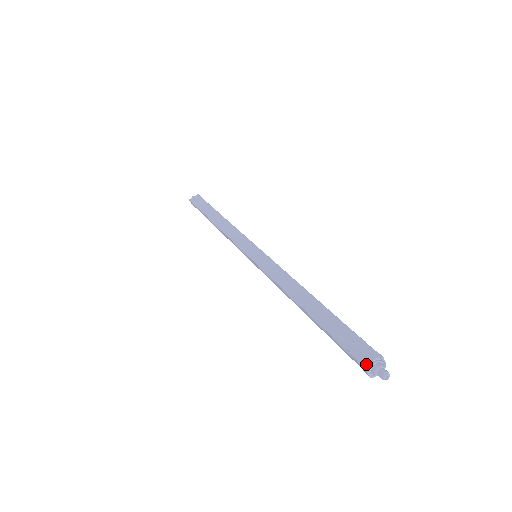
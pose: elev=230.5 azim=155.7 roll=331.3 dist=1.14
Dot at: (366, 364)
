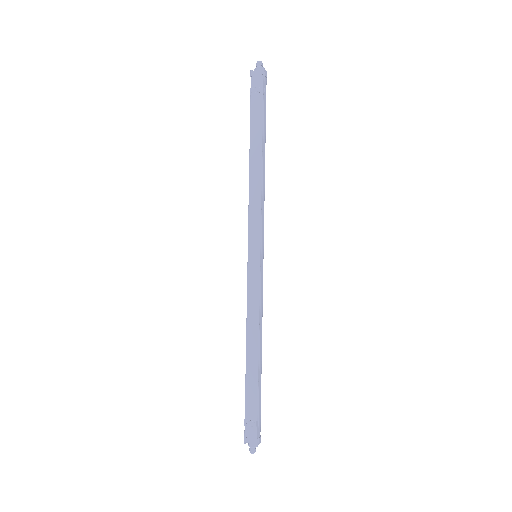
Dot at: (246, 441)
